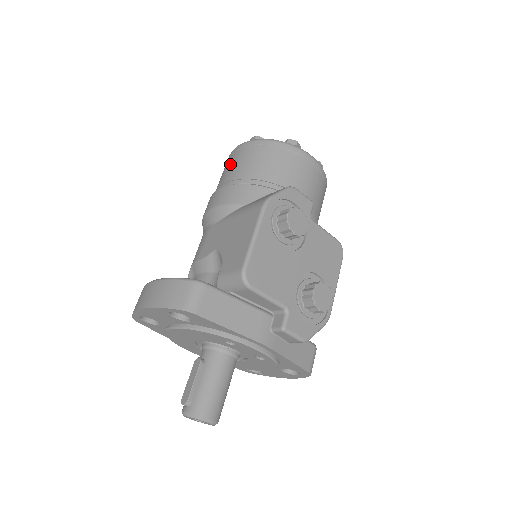
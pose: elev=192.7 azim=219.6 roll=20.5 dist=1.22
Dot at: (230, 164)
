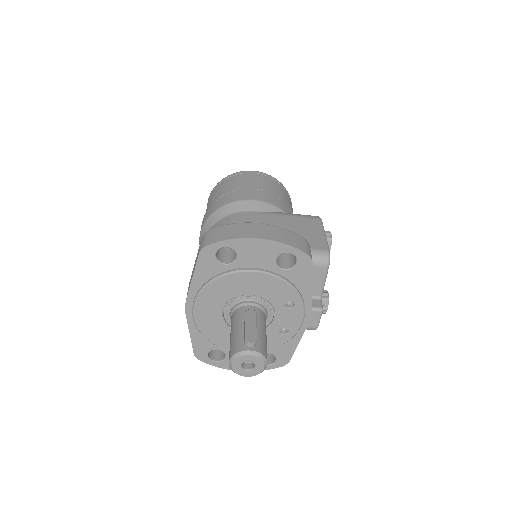
Dot at: (252, 179)
